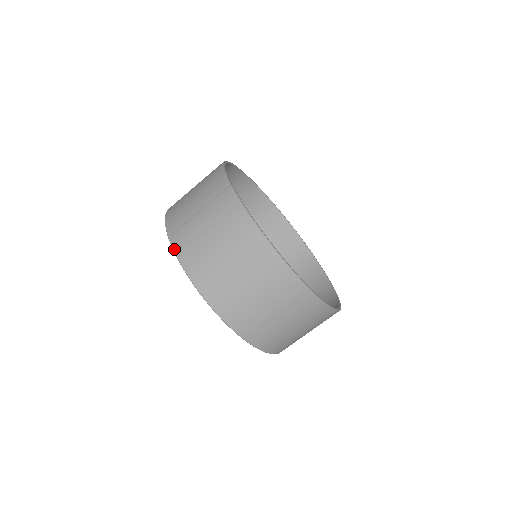
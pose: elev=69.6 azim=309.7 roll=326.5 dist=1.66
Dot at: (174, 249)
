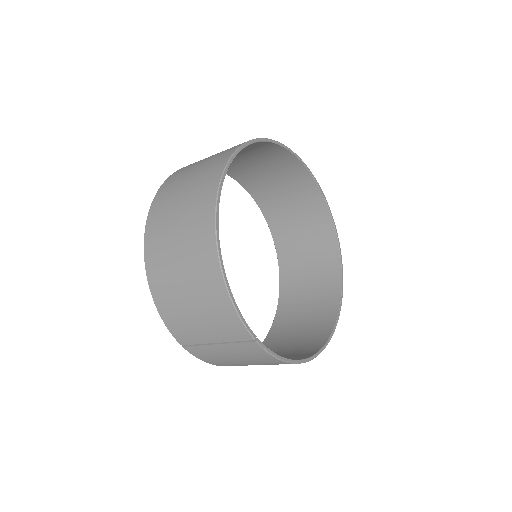
Dot at: occluded
